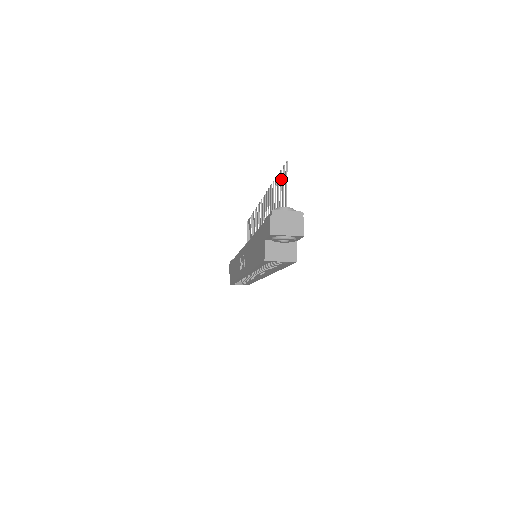
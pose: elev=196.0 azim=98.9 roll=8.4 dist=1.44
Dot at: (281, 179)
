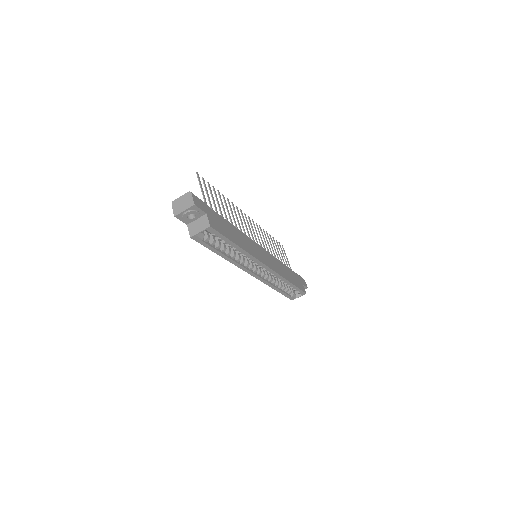
Dot at: (209, 187)
